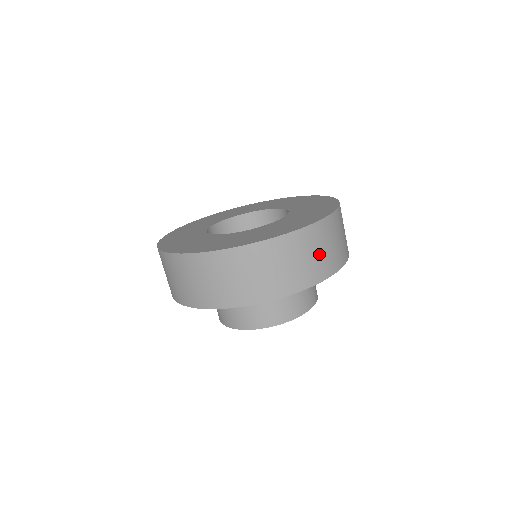
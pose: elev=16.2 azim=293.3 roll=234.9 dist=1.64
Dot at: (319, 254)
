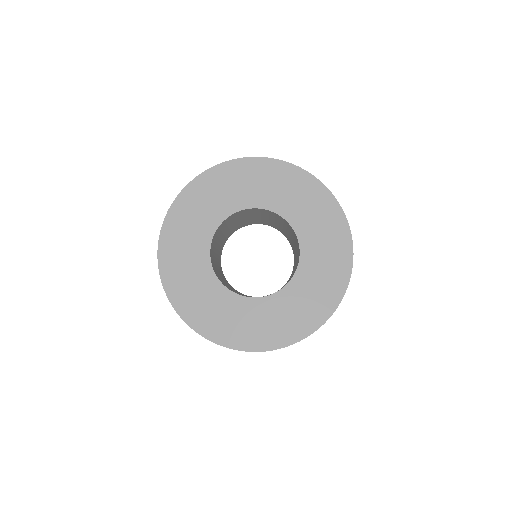
Dot at: occluded
